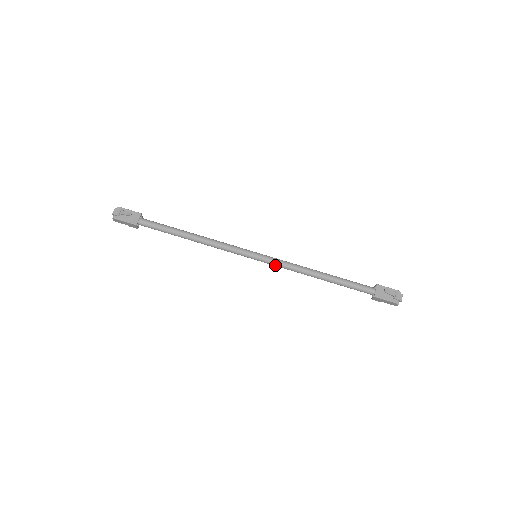
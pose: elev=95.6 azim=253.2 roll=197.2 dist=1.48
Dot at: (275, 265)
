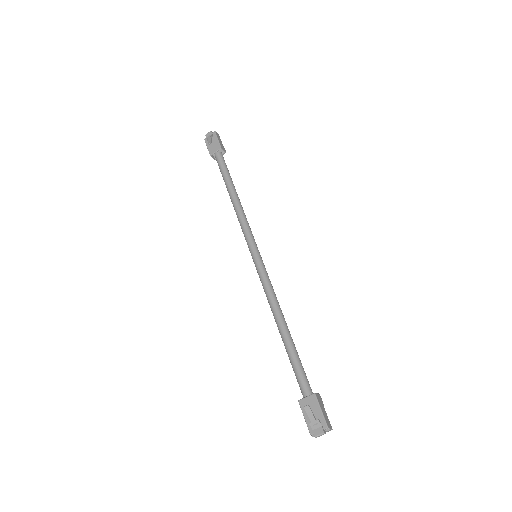
Dot at: (260, 279)
